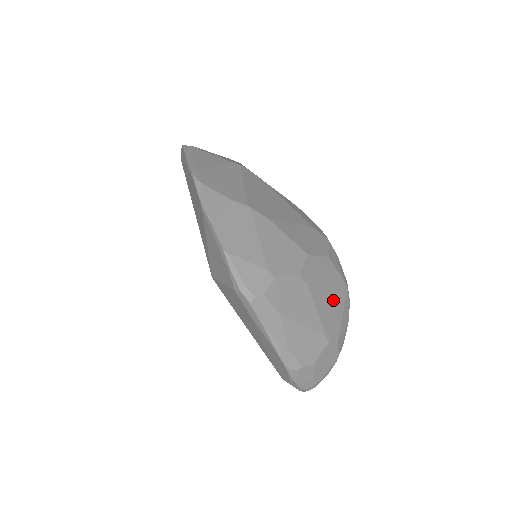
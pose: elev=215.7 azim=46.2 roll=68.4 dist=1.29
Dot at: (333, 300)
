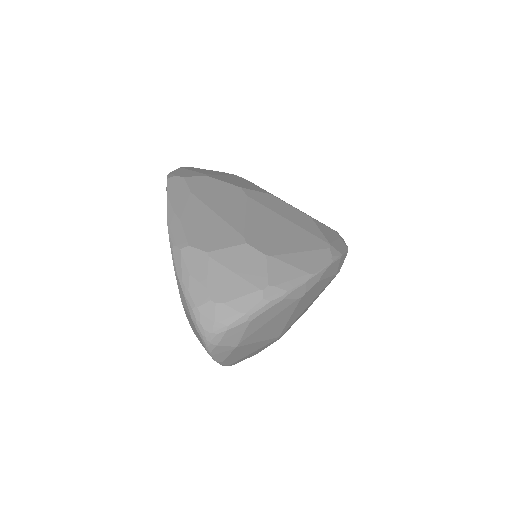
Dot at: (287, 232)
